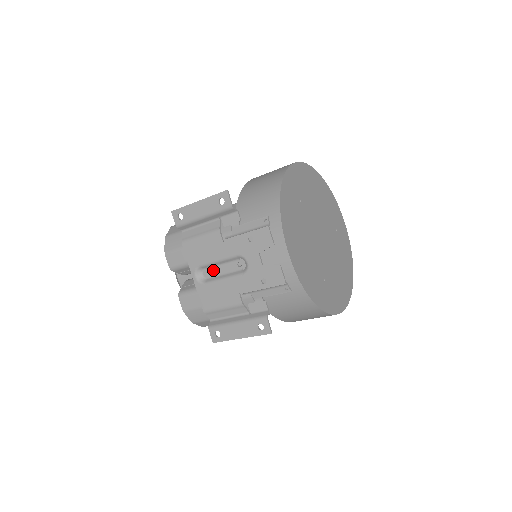
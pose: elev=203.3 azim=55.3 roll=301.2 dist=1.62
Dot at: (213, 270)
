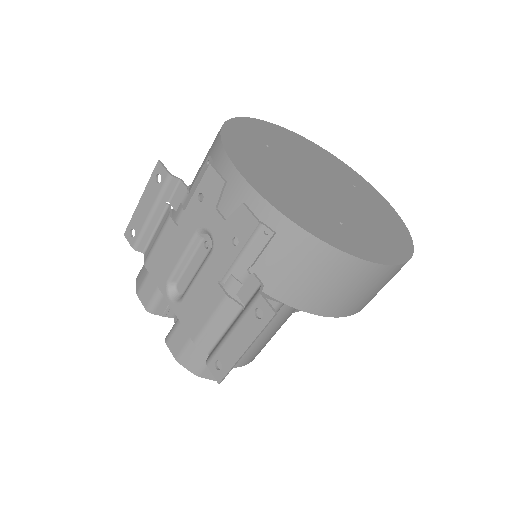
Dot at: (185, 276)
